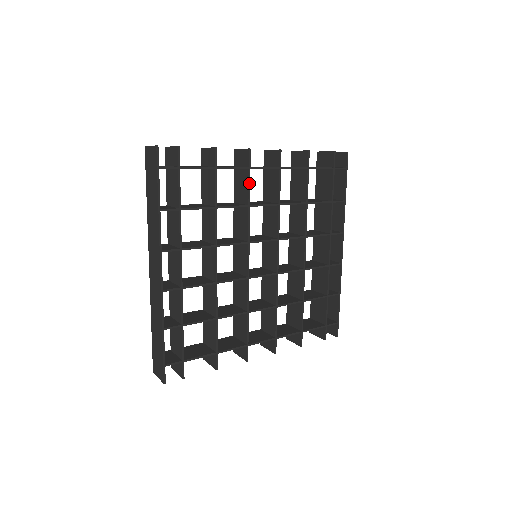
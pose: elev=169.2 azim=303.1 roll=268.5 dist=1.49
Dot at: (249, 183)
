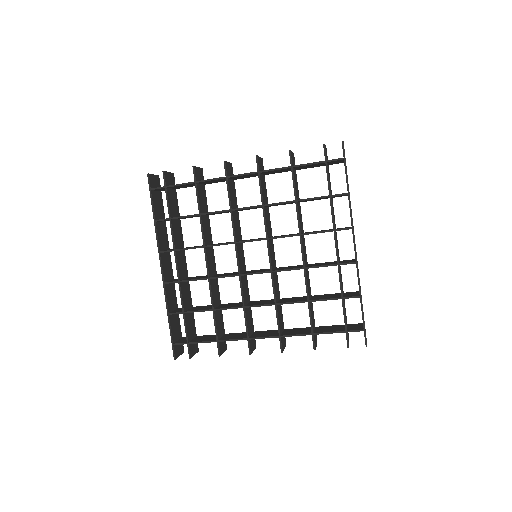
Dot at: (228, 190)
